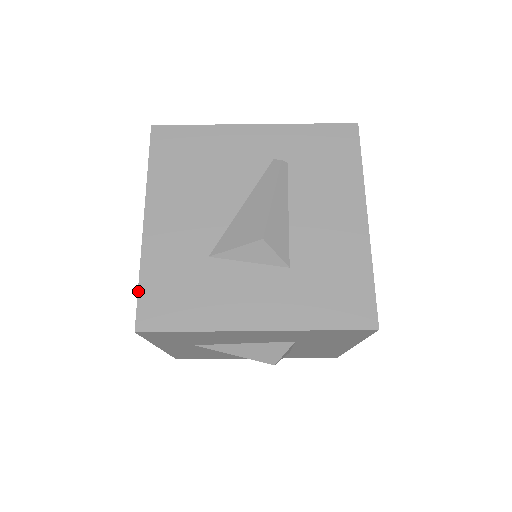
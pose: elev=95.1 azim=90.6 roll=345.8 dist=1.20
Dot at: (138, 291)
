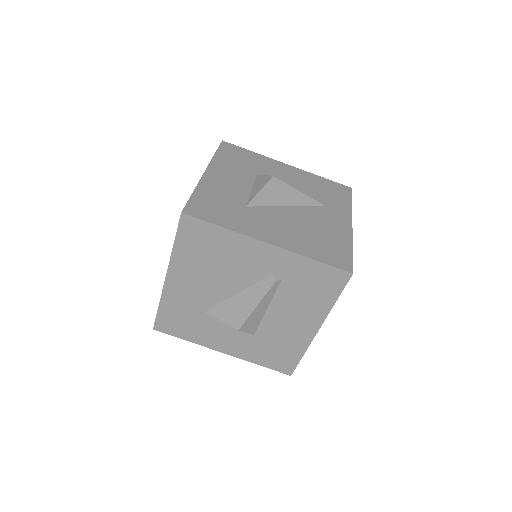
Dot at: (157, 313)
